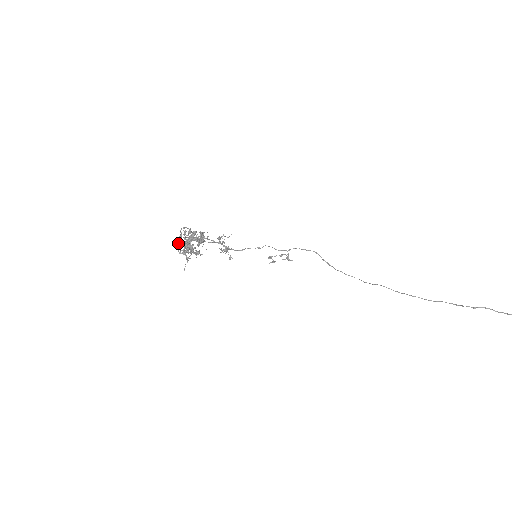
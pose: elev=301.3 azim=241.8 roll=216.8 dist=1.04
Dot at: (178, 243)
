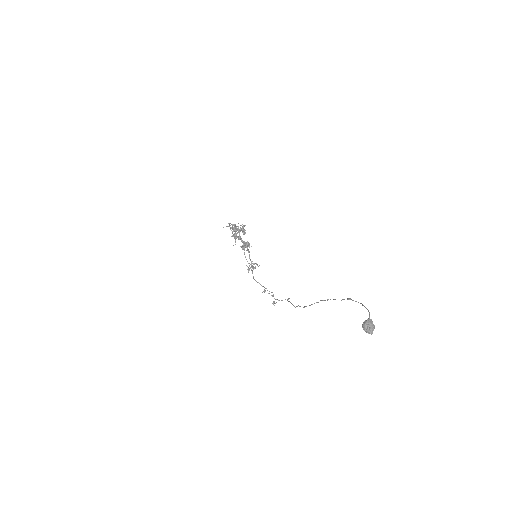
Dot at: occluded
